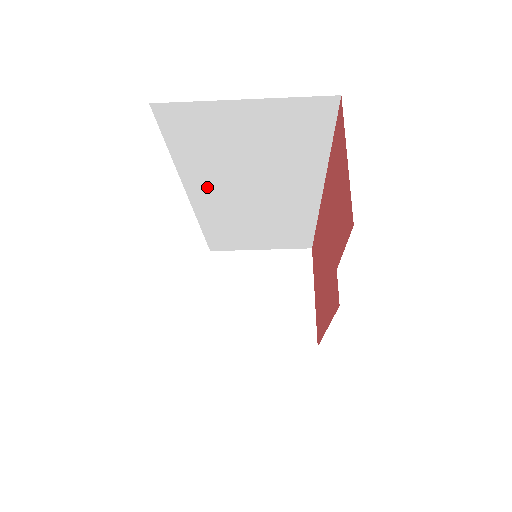
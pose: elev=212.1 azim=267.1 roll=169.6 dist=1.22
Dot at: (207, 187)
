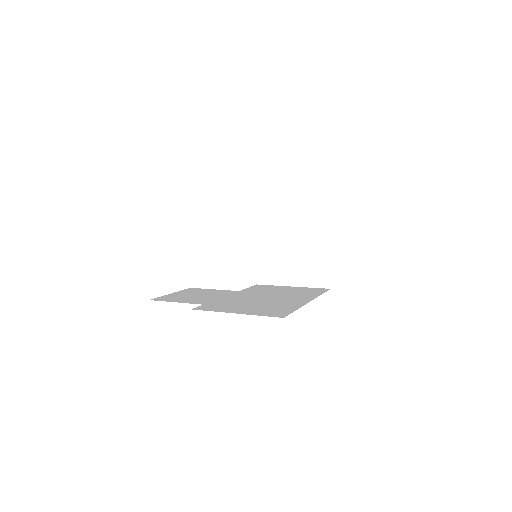
Dot at: occluded
